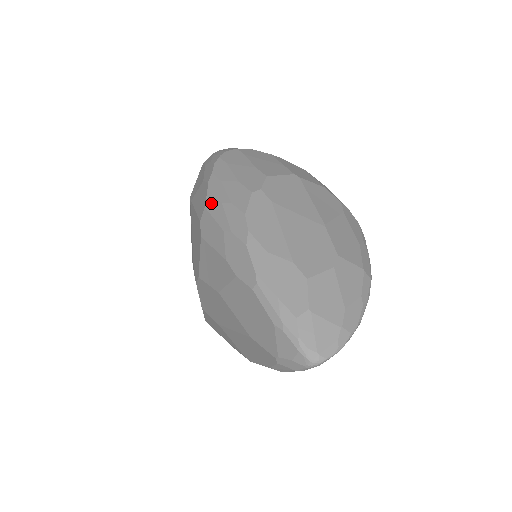
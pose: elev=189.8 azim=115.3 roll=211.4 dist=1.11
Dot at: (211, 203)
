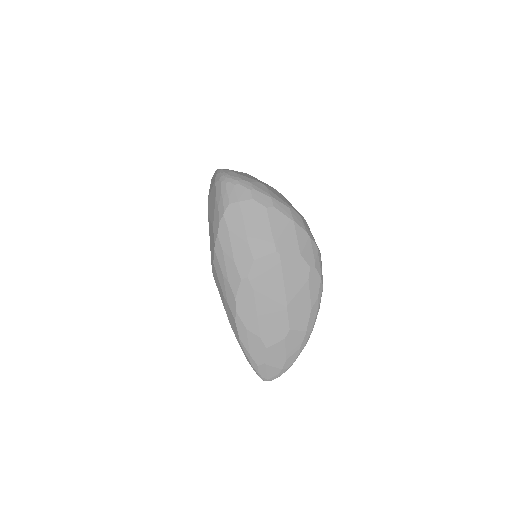
Dot at: (217, 266)
